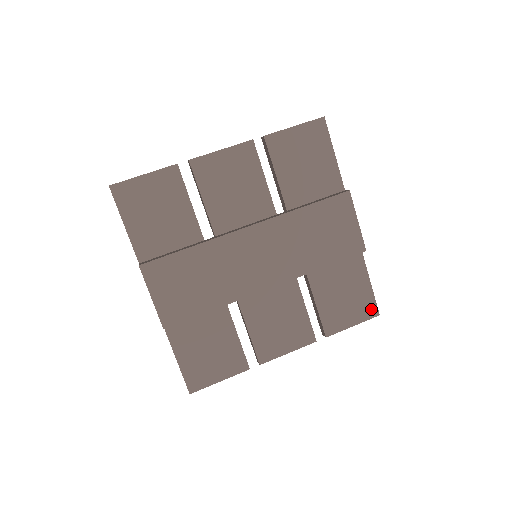
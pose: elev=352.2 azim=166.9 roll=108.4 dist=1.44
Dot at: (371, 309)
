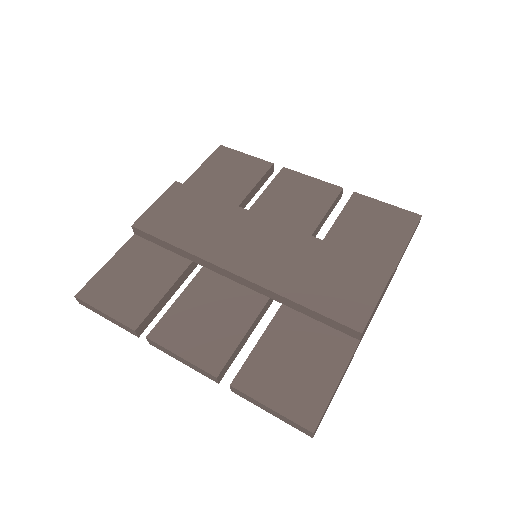
Dot at: (310, 414)
